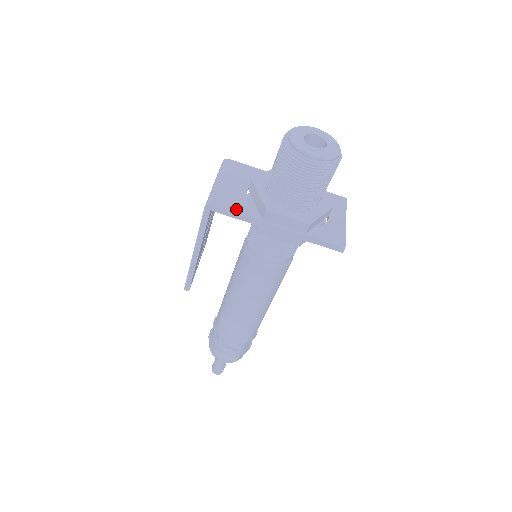
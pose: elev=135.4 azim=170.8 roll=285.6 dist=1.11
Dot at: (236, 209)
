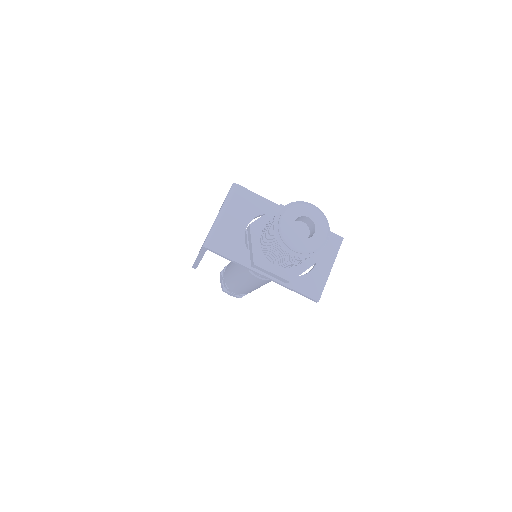
Dot at: (229, 253)
